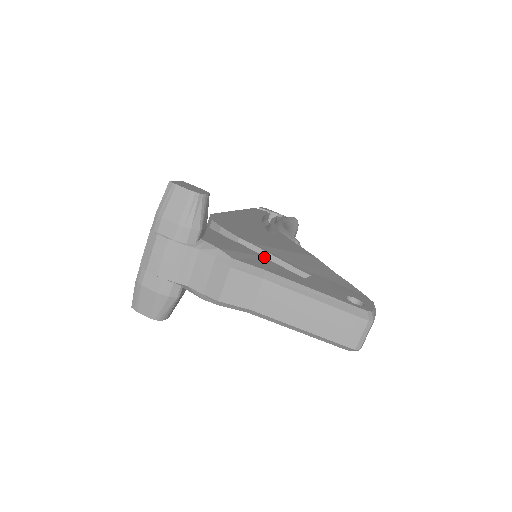
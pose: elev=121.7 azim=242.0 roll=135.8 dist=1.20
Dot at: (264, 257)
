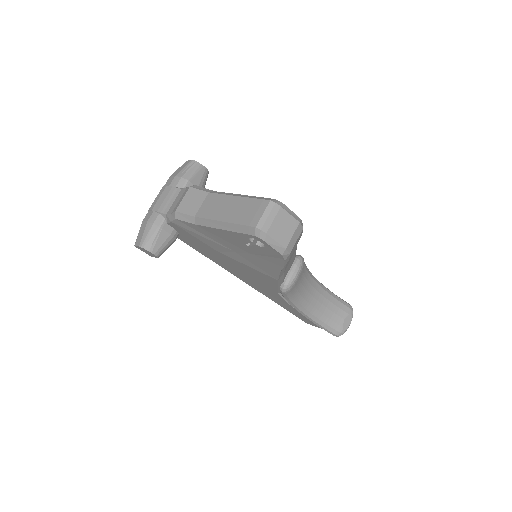
Dot at: occluded
